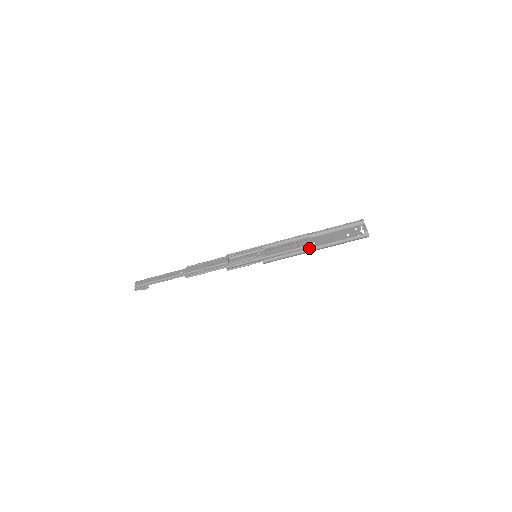
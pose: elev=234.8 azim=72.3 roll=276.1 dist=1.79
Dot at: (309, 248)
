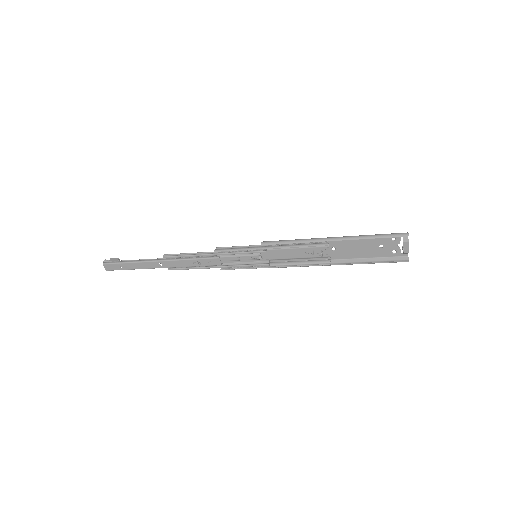
Dot at: occluded
